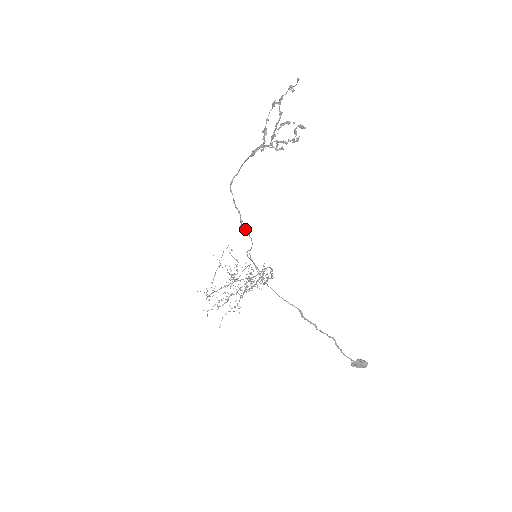
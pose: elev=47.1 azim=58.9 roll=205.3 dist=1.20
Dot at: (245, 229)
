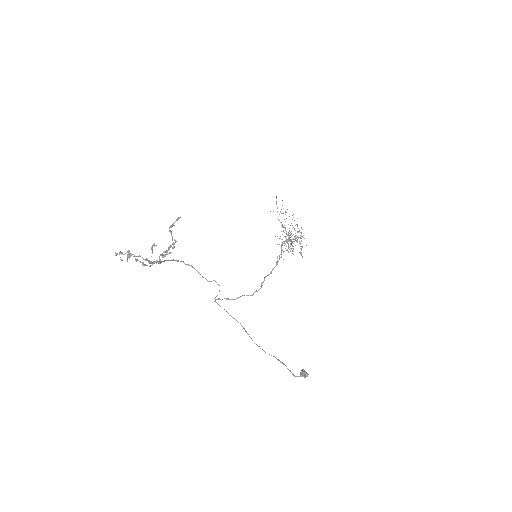
Dot at: (208, 281)
